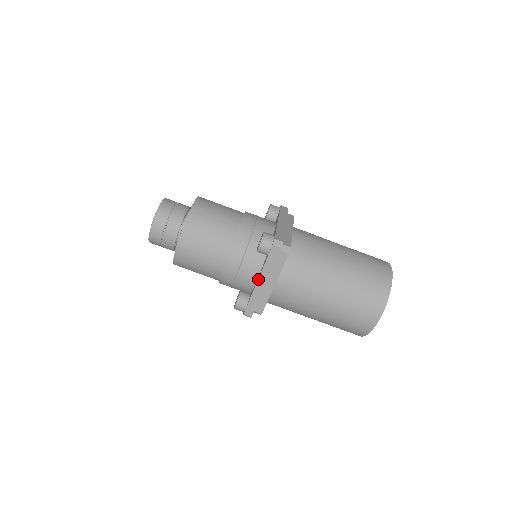
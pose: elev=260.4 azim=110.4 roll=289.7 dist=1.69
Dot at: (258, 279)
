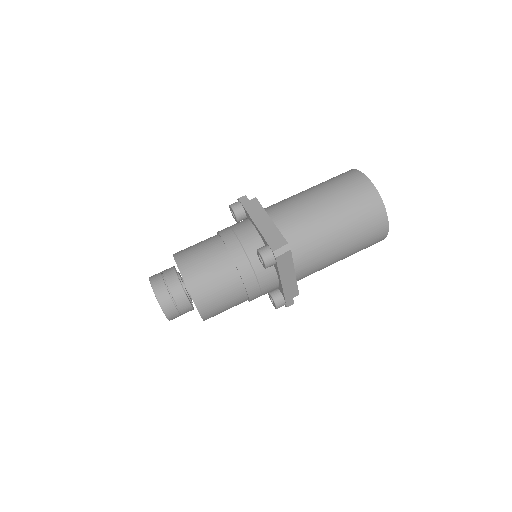
Dot at: (253, 222)
